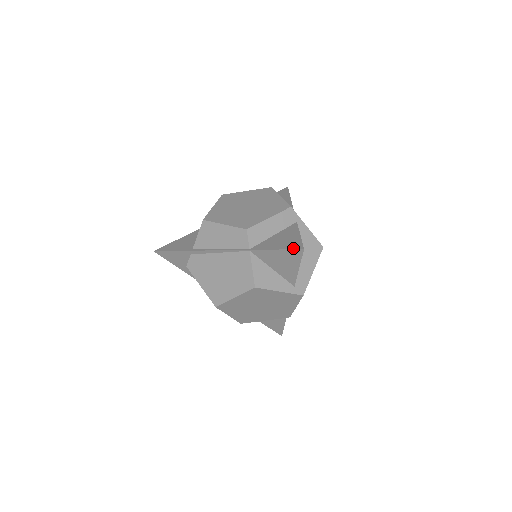
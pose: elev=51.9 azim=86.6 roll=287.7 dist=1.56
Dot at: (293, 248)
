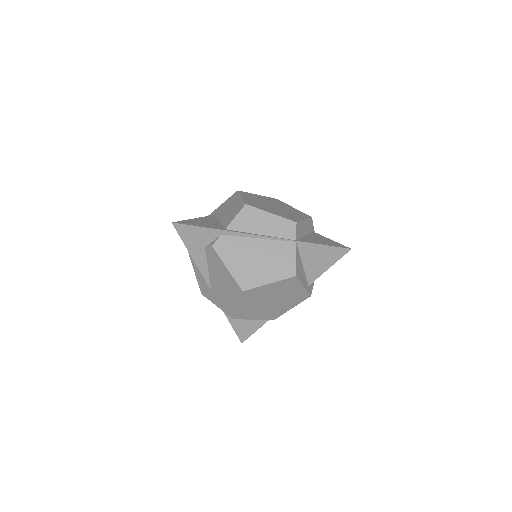
Dot at: (341, 246)
